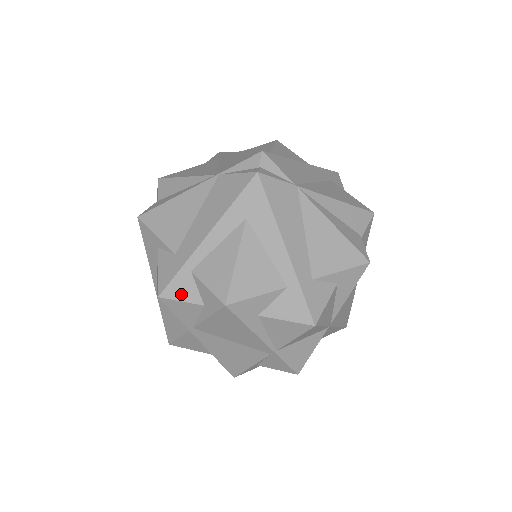
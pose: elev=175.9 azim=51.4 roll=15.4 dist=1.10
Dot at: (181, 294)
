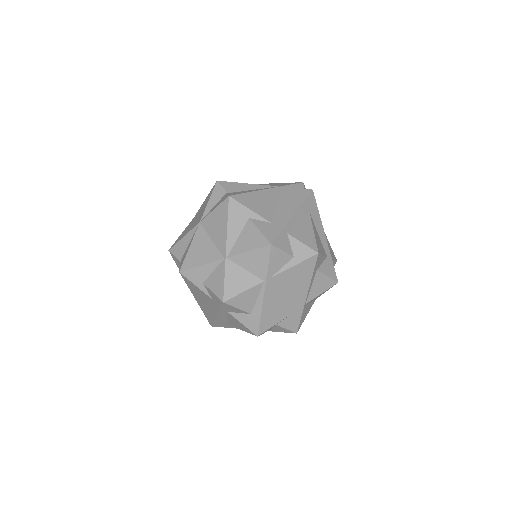
Dot at: (283, 246)
